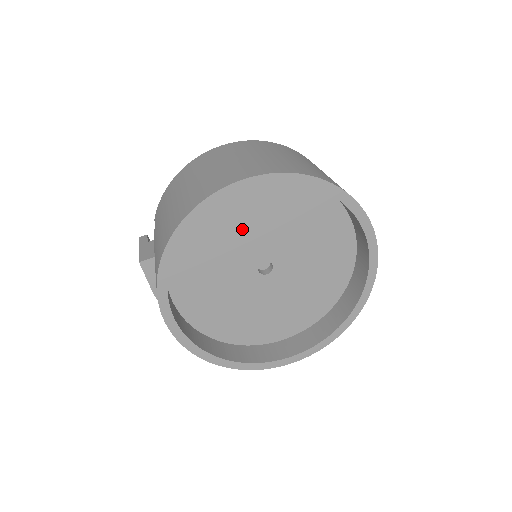
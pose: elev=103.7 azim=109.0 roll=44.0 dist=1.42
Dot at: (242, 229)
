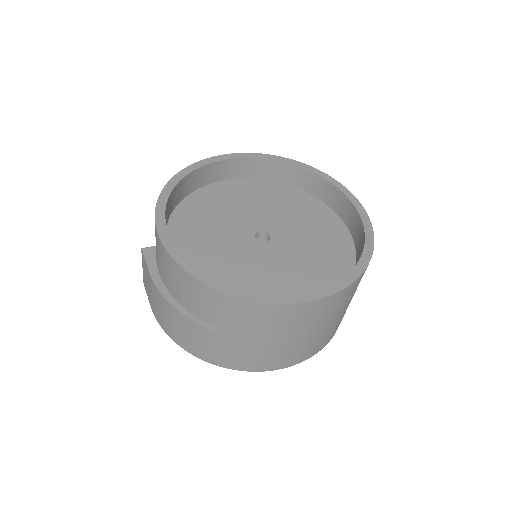
Dot at: (235, 208)
